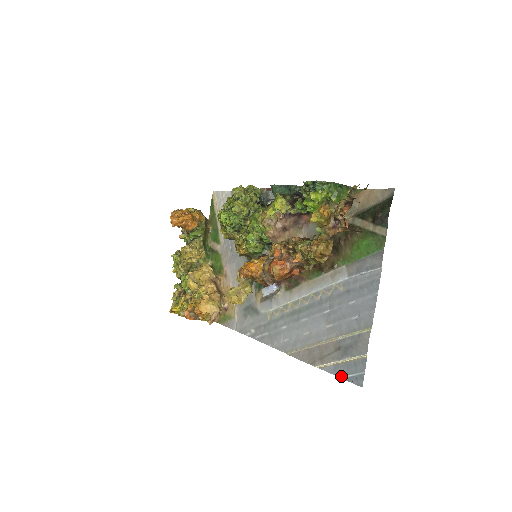
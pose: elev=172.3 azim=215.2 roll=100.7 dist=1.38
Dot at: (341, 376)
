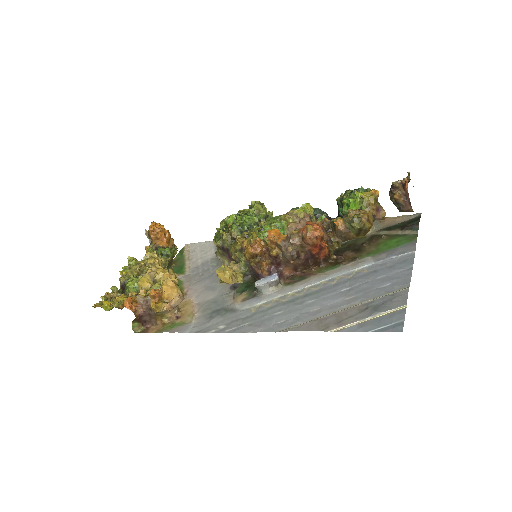
Dot at: (369, 330)
